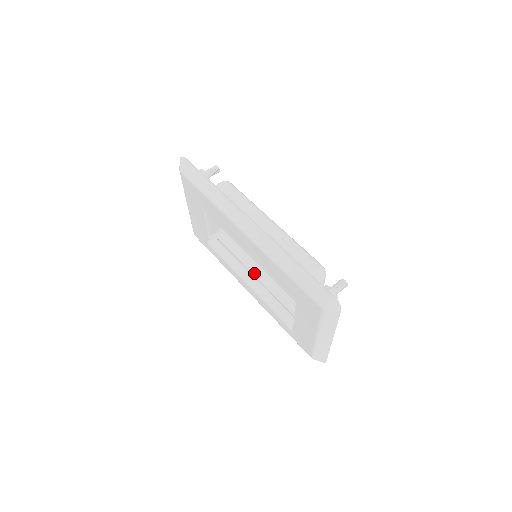
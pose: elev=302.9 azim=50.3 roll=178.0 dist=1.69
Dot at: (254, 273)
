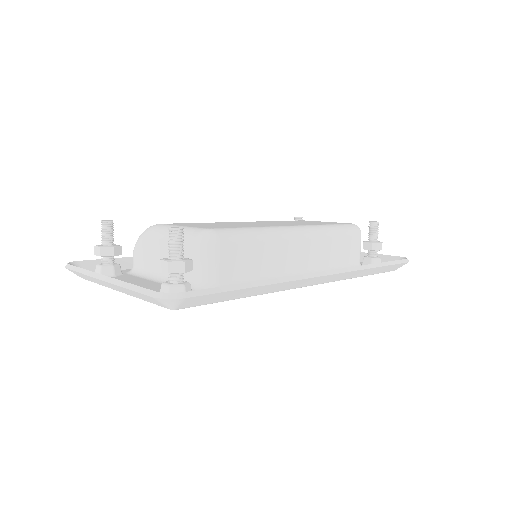
Dot at: occluded
